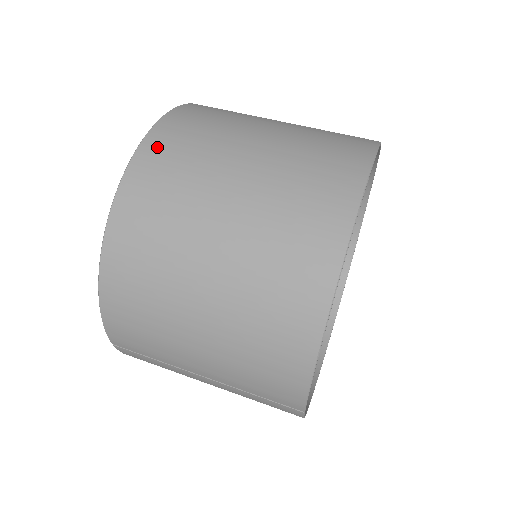
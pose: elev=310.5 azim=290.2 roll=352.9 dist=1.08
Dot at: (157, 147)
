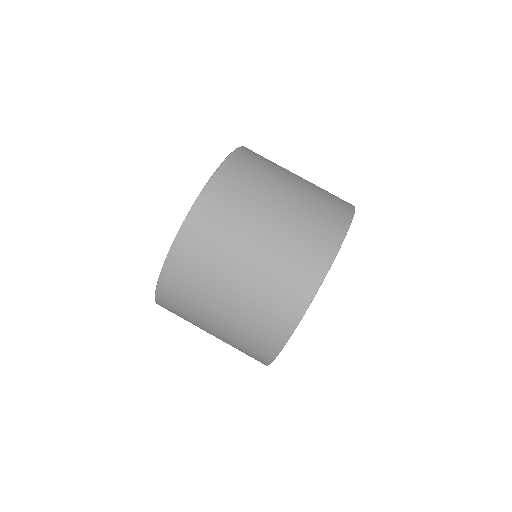
Dot at: (176, 266)
